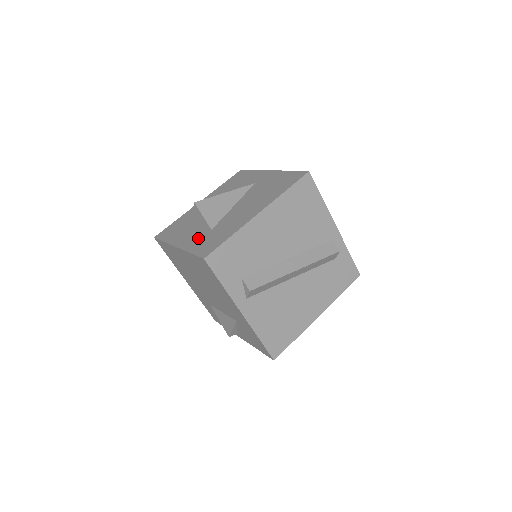
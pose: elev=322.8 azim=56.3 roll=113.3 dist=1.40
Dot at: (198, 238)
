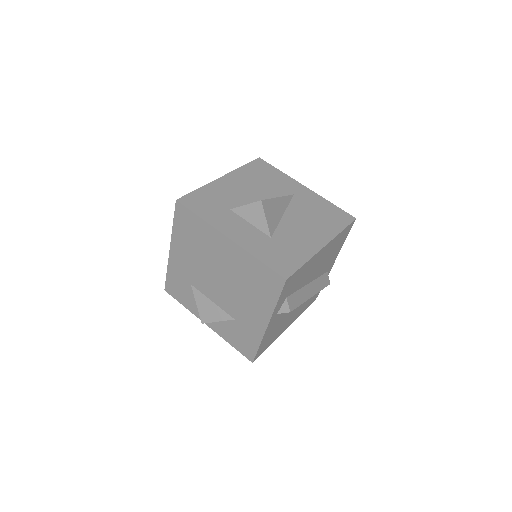
Dot at: (258, 241)
